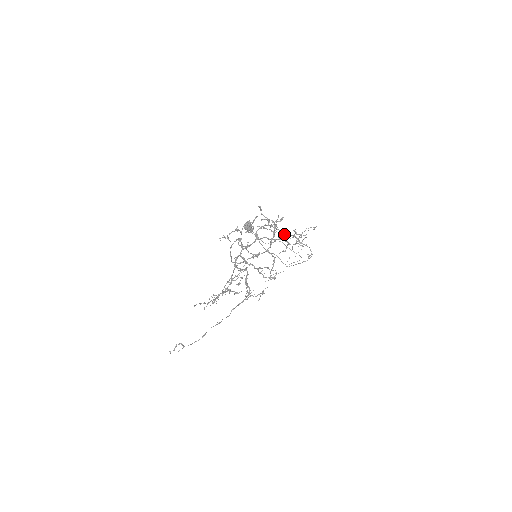
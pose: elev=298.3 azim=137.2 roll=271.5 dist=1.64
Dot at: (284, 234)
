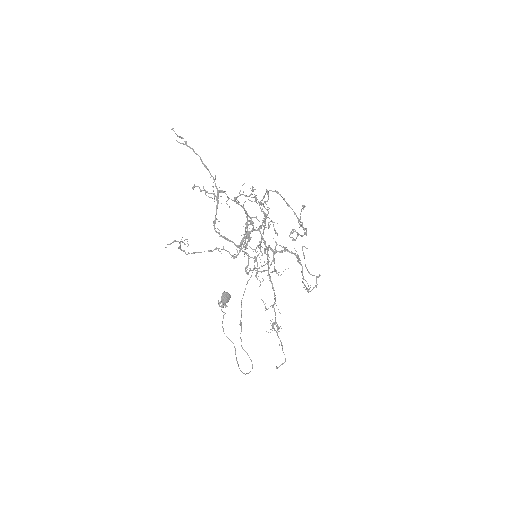
Dot at: (298, 260)
